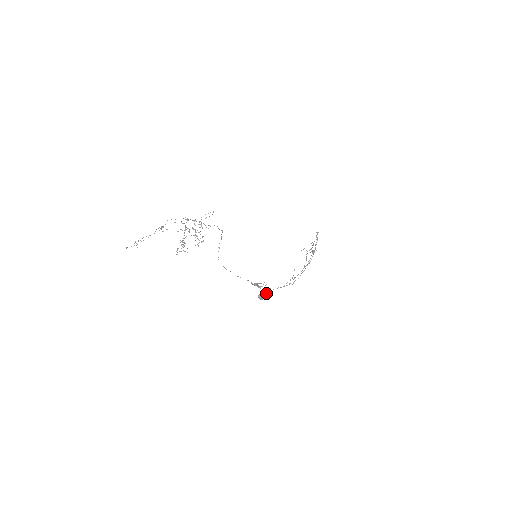
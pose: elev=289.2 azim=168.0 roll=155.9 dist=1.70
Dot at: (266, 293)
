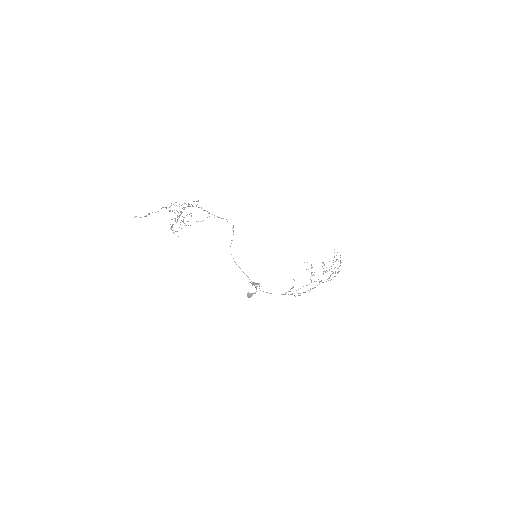
Dot at: (255, 293)
